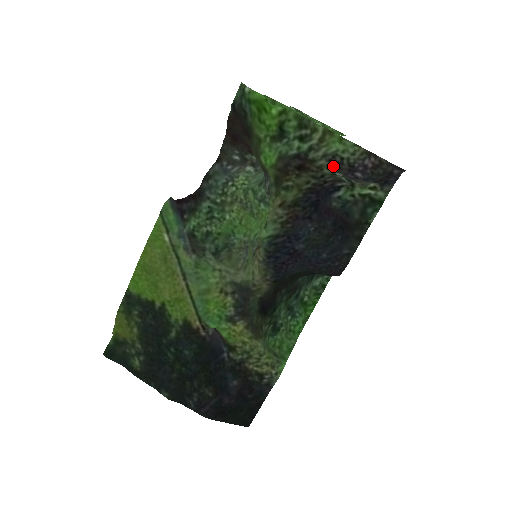
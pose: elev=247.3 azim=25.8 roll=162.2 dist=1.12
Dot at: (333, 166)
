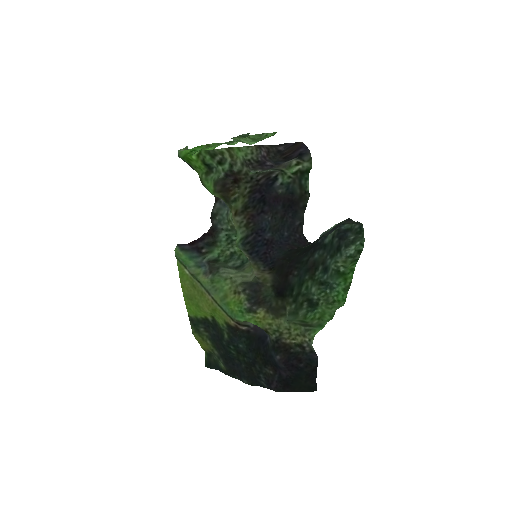
Dot at: (249, 168)
